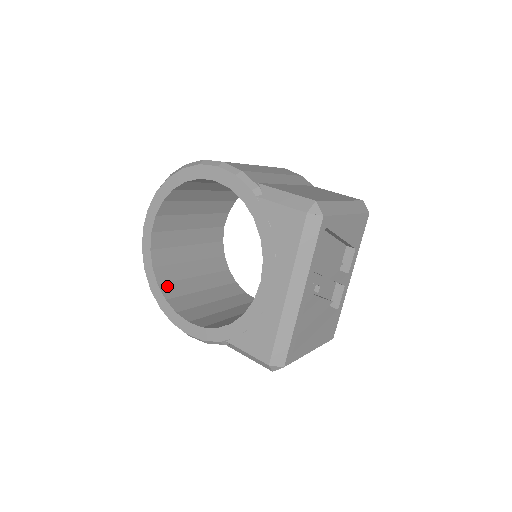
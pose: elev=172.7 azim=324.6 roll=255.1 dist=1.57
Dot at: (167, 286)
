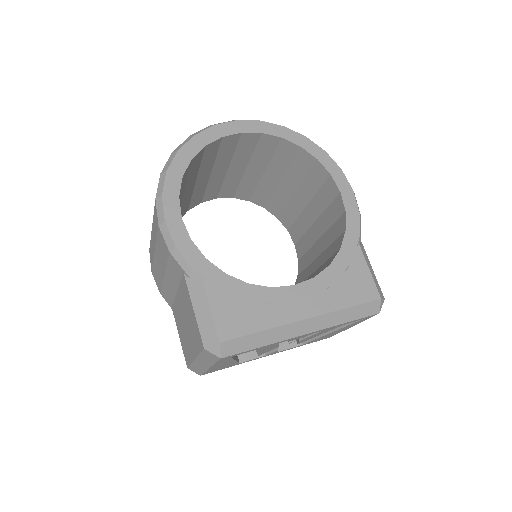
Dot at: (188, 170)
